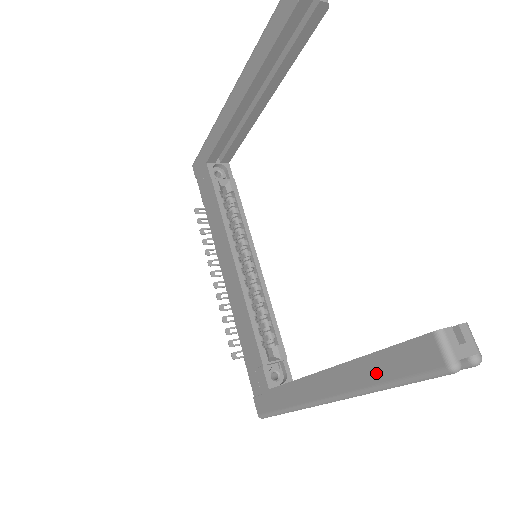
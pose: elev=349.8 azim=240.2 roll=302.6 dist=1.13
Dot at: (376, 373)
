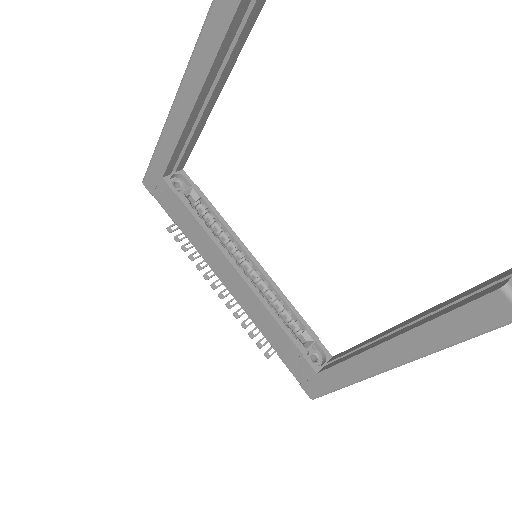
Dot at: (443, 335)
